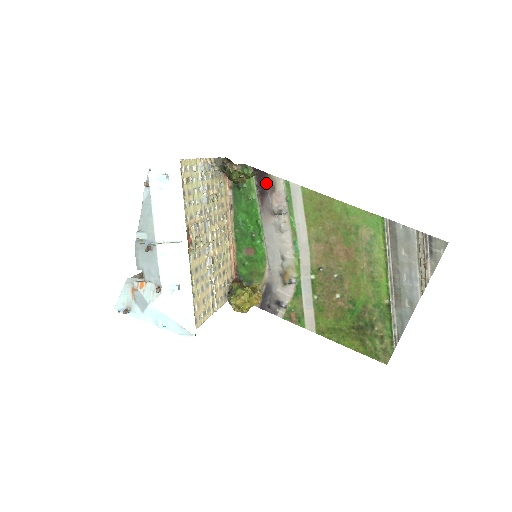
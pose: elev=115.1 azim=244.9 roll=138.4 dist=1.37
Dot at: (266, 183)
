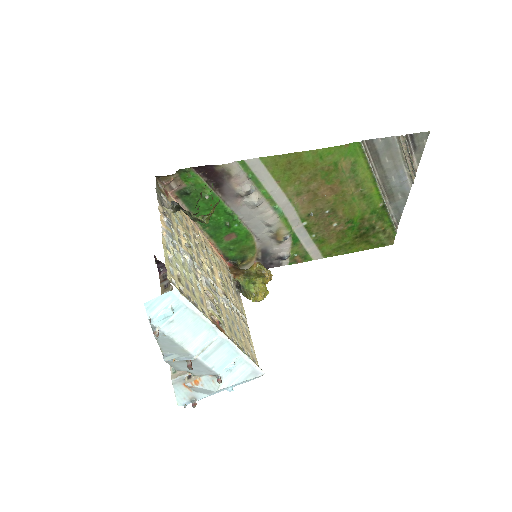
Dot at: (217, 174)
